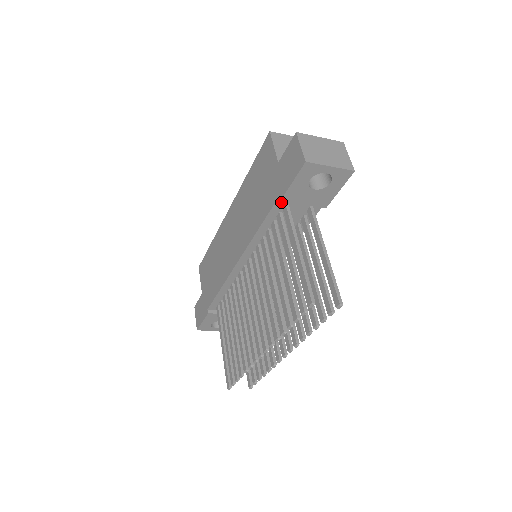
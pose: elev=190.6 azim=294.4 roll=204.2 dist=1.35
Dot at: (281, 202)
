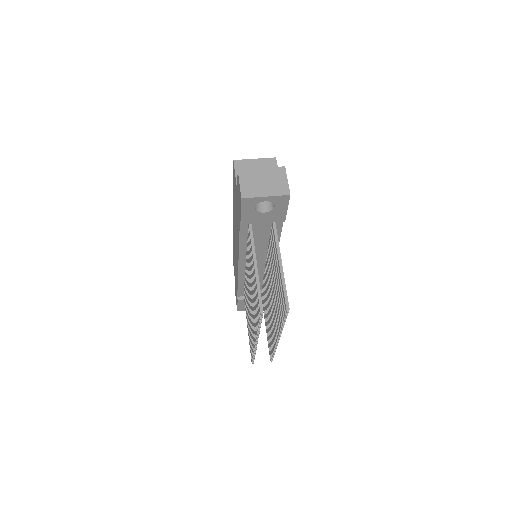
Dot at: occluded
